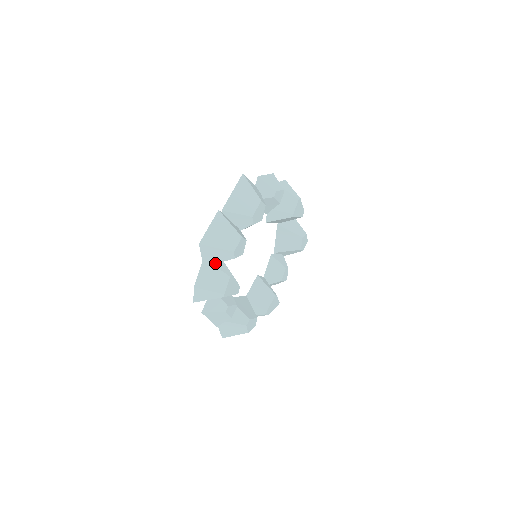
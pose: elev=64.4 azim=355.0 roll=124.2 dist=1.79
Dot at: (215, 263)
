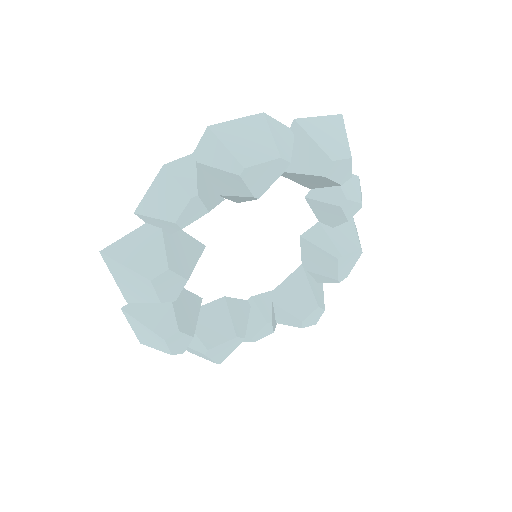
Dot at: occluded
